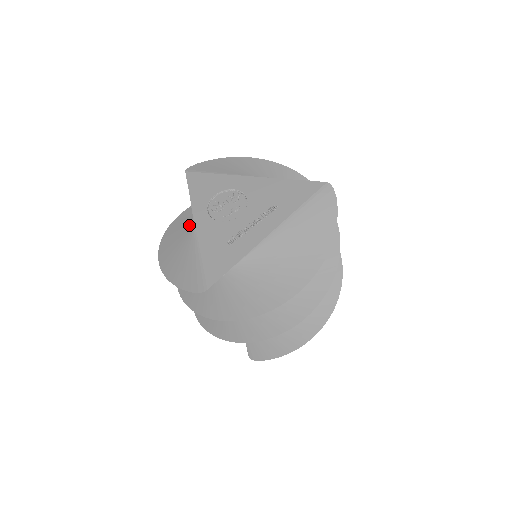
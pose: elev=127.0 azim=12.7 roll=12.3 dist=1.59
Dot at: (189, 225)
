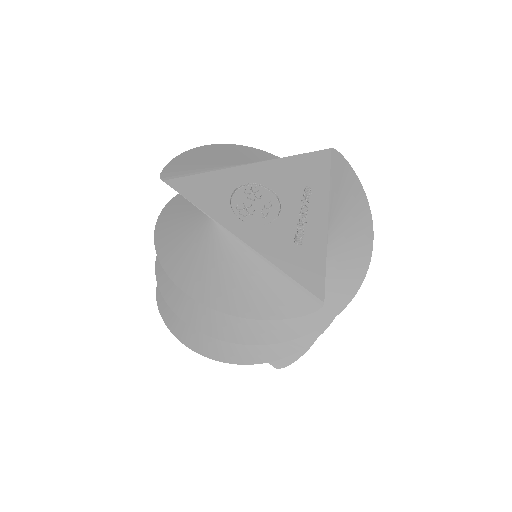
Dot at: (195, 248)
